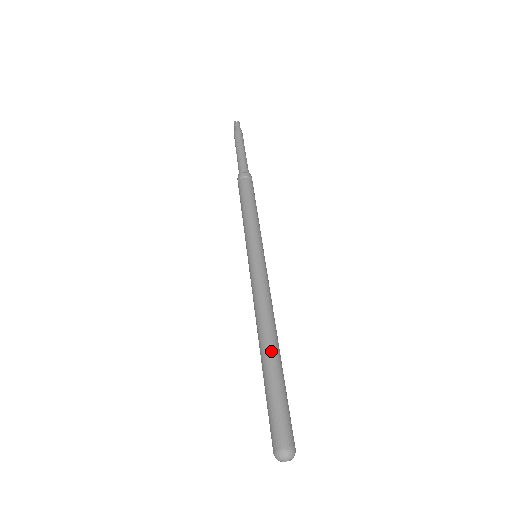
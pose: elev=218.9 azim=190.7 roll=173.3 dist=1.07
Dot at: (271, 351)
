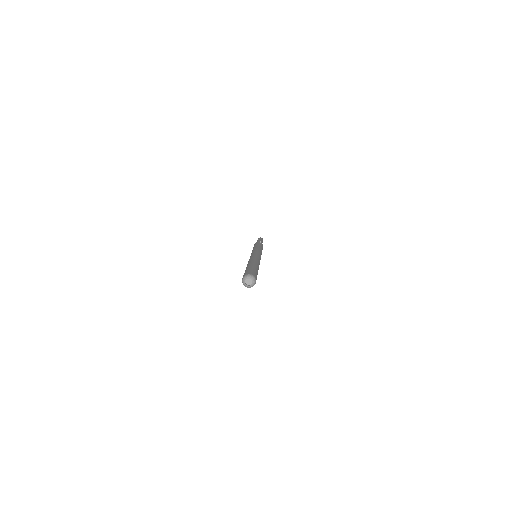
Dot at: (252, 262)
